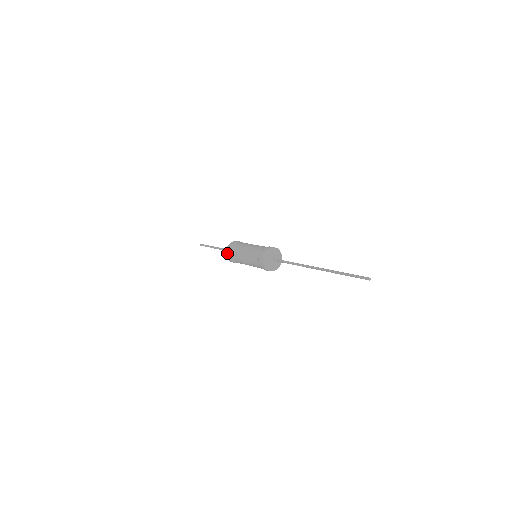
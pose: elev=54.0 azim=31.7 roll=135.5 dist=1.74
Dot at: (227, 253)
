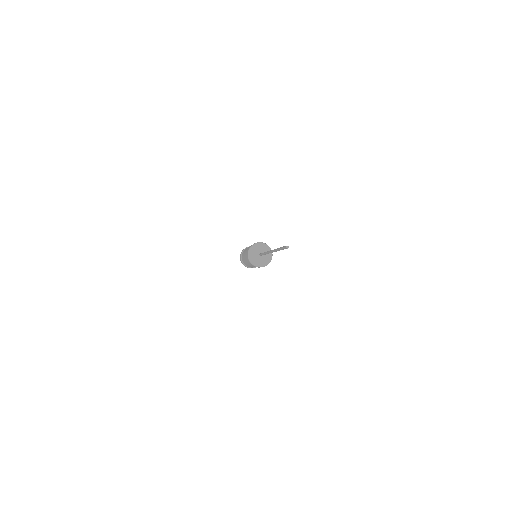
Dot at: occluded
